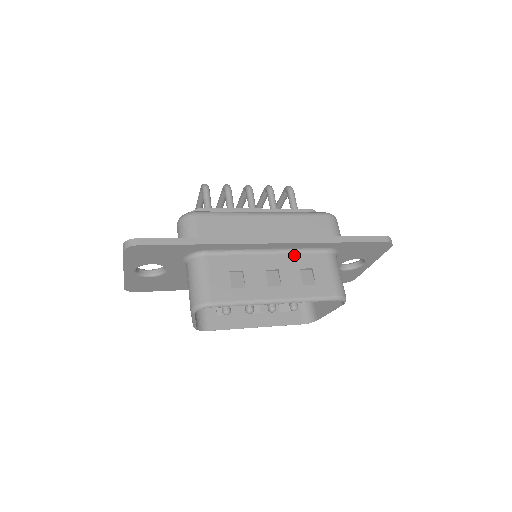
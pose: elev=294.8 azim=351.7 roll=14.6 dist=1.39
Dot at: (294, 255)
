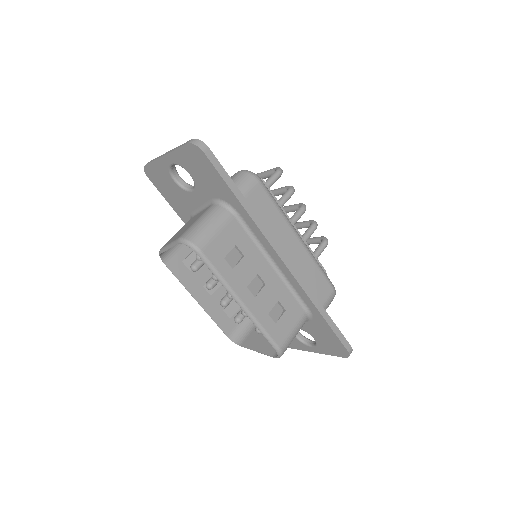
Dot at: (285, 287)
